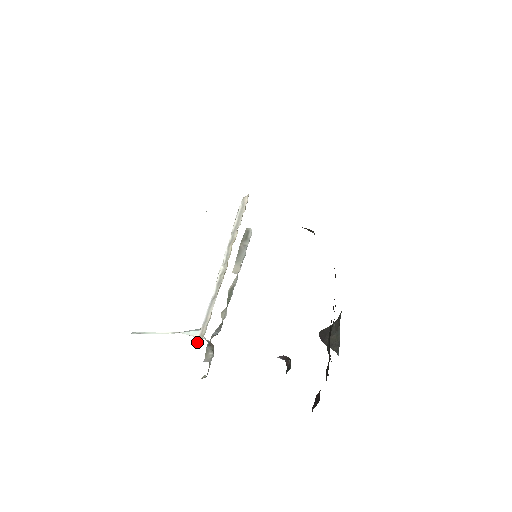
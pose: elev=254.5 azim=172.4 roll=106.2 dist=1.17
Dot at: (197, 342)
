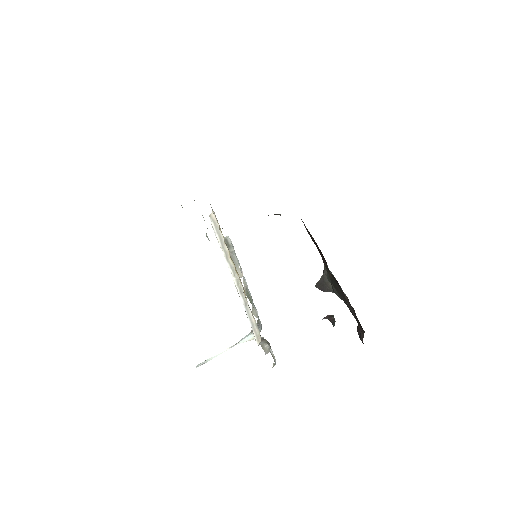
Dot at: (257, 343)
